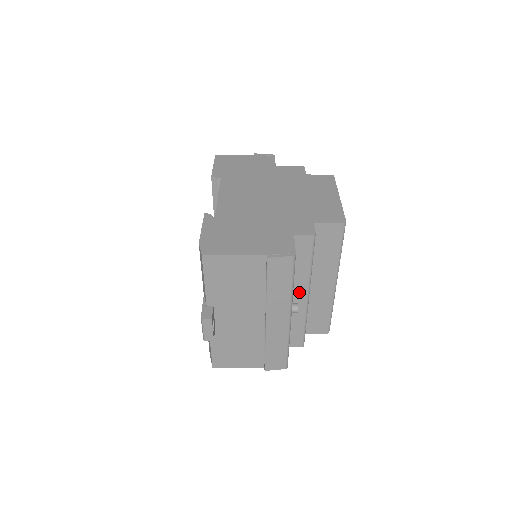
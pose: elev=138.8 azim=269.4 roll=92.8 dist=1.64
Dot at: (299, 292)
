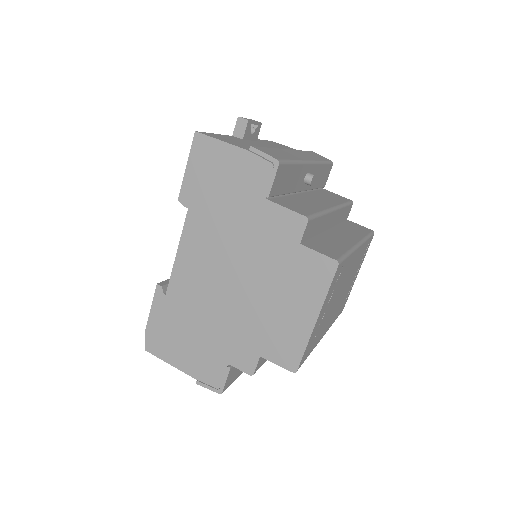
Dot at: occluded
